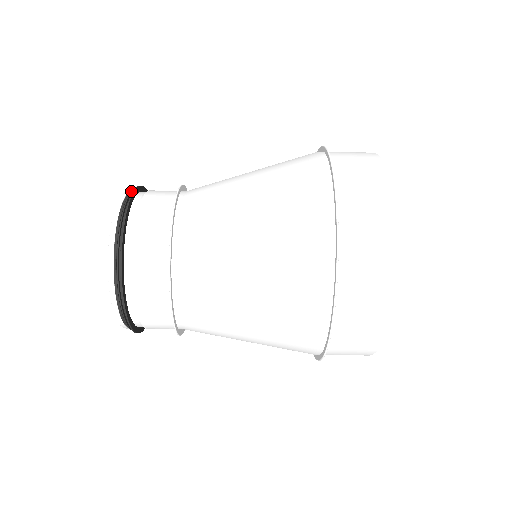
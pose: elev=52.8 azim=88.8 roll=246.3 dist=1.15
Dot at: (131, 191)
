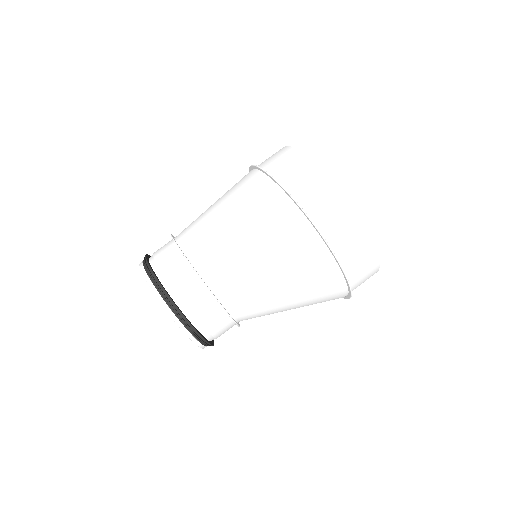
Dot at: occluded
